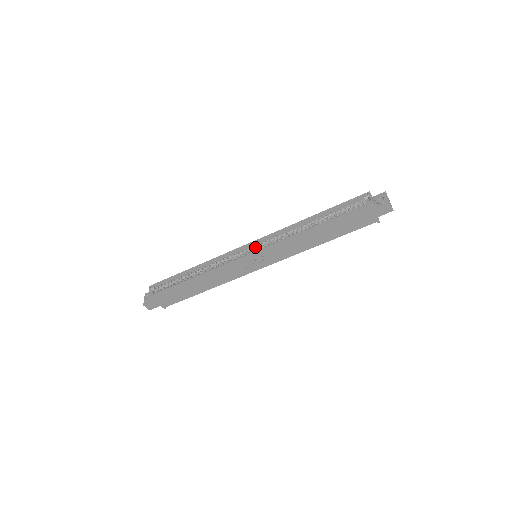
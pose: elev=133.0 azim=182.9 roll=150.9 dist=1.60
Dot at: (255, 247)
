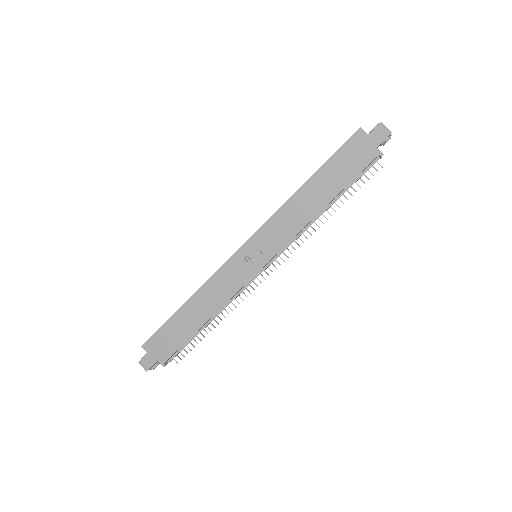
Dot at: occluded
